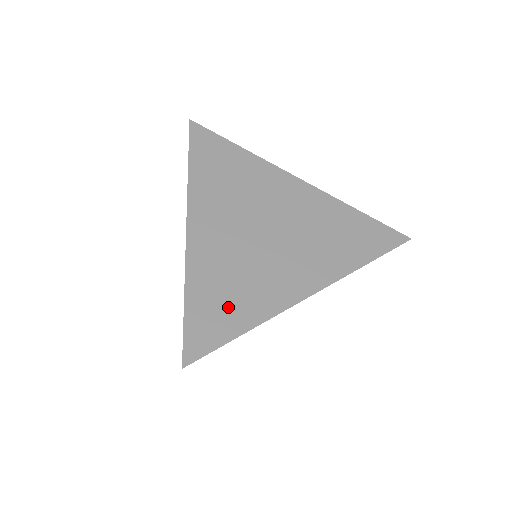
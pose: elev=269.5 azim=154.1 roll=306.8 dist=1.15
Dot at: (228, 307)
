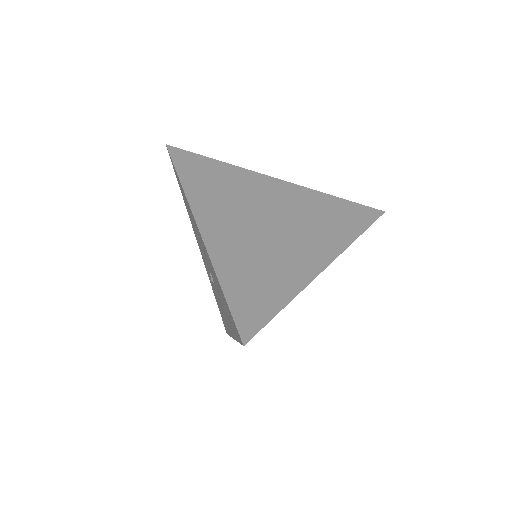
Dot at: (263, 287)
